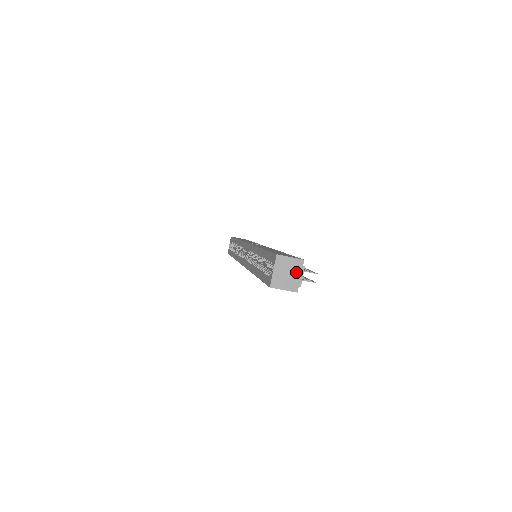
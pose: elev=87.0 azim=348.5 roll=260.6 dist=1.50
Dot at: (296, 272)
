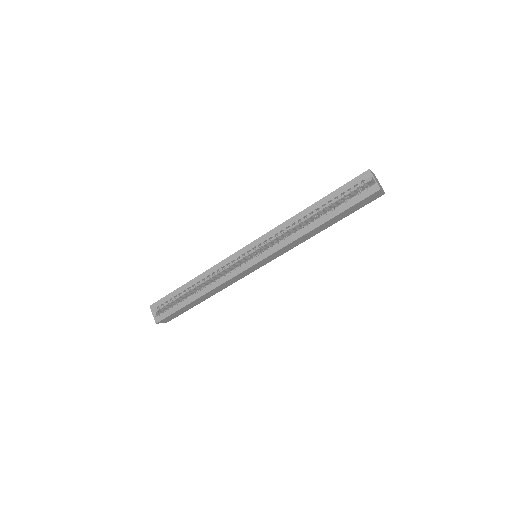
Dot at: (378, 181)
